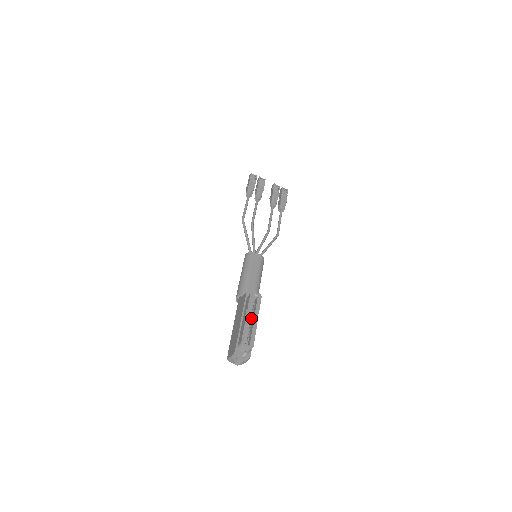
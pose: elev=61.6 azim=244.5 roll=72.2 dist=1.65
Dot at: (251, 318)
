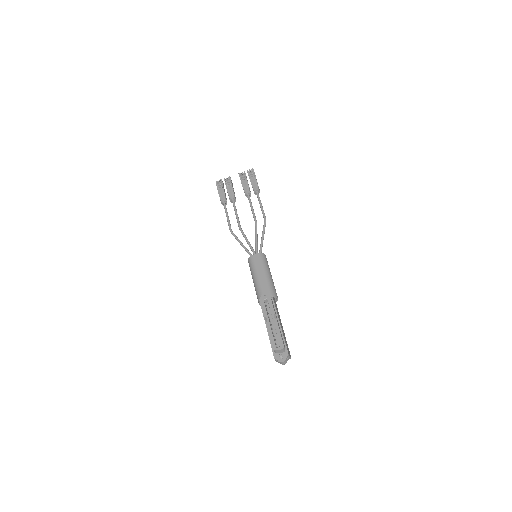
Dot at: occluded
